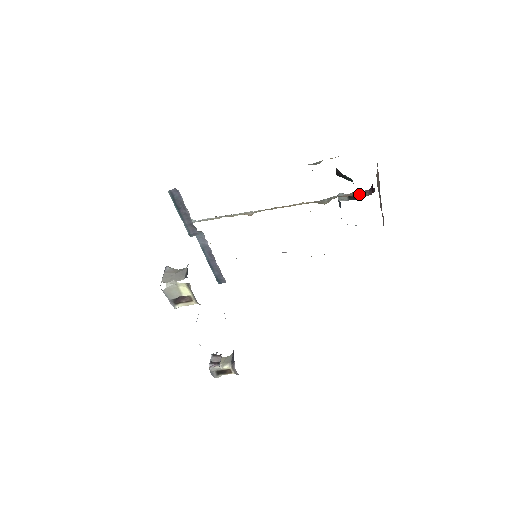
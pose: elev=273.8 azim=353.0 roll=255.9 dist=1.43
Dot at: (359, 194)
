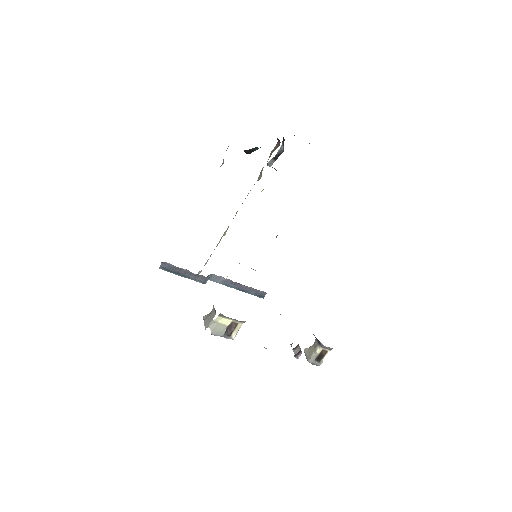
Dot at: occluded
